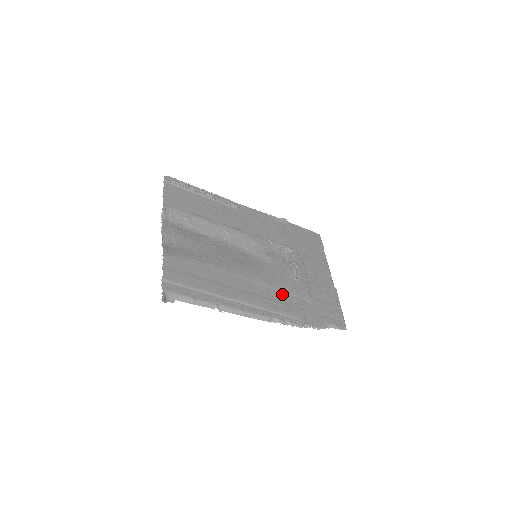
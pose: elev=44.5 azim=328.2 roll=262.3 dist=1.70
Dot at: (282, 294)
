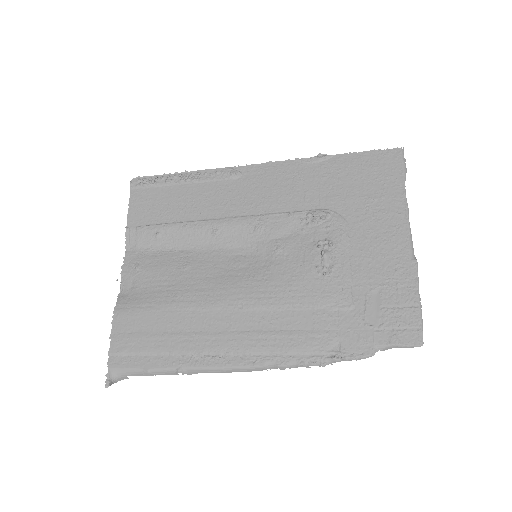
Dot at: (291, 314)
